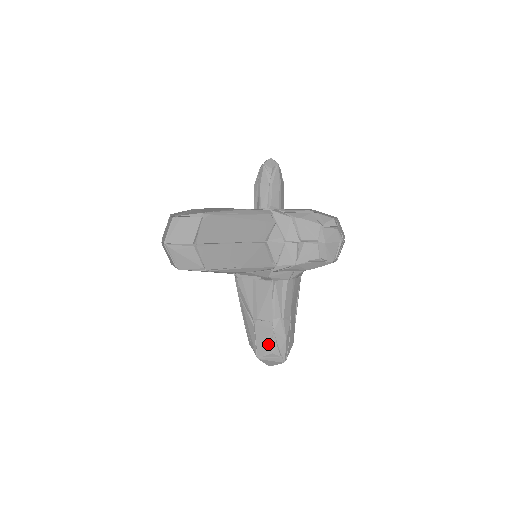
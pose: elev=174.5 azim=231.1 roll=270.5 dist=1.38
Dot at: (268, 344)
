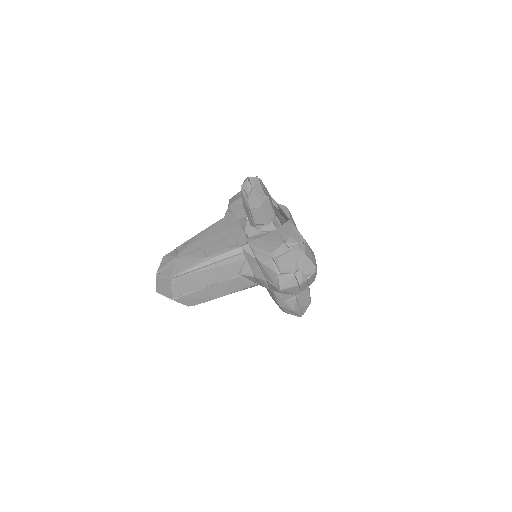
Dot at: (282, 309)
